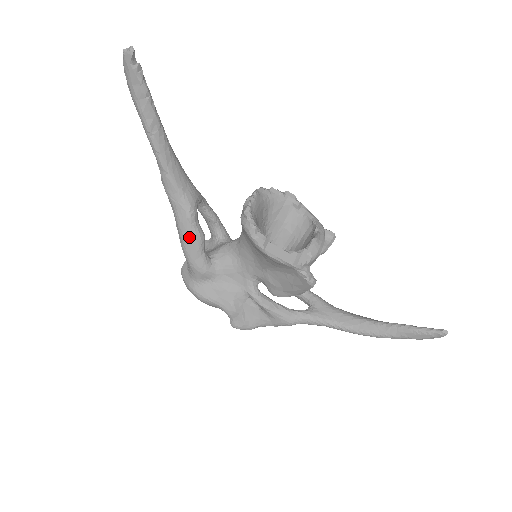
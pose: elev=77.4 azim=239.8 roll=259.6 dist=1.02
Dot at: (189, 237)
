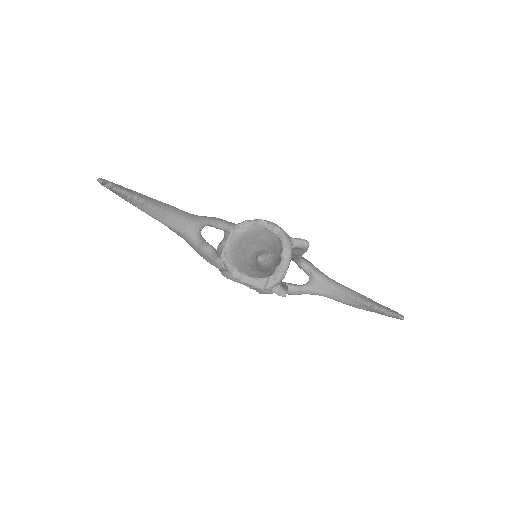
Dot at: (202, 255)
